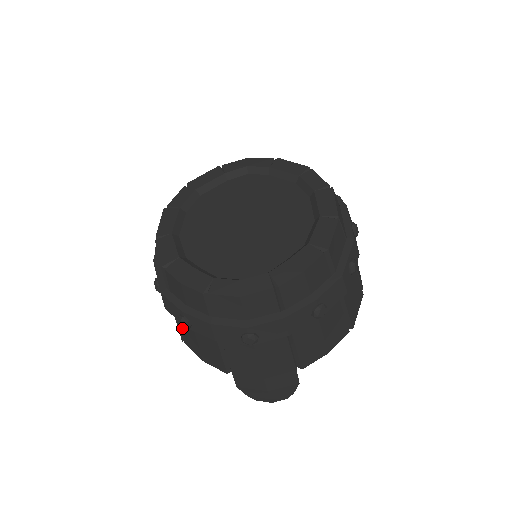
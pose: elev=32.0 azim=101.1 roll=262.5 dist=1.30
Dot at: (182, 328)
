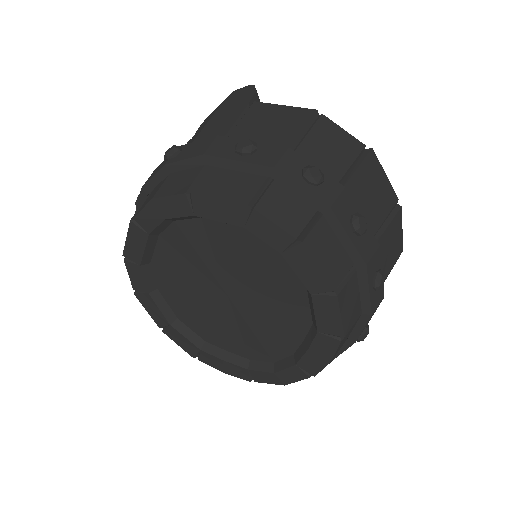
Dot at: occluded
